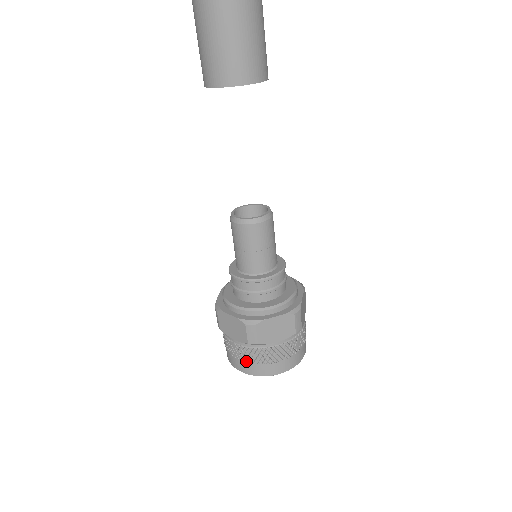
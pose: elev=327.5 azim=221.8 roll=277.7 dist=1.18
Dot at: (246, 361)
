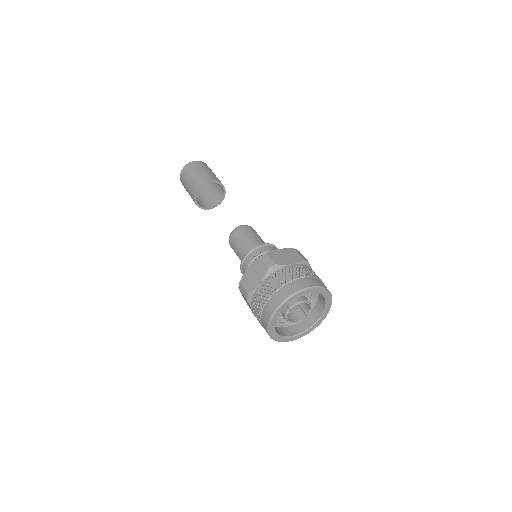
Dot at: (276, 289)
